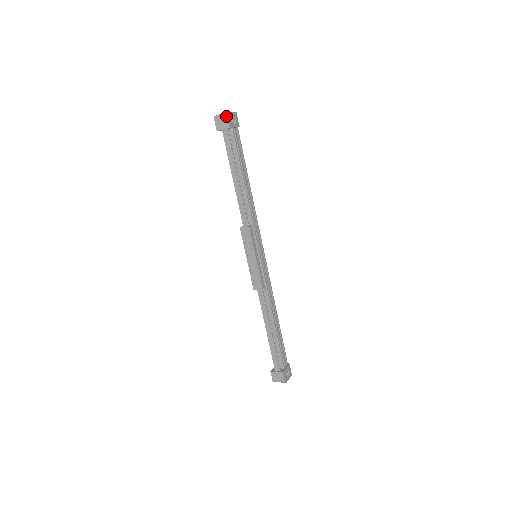
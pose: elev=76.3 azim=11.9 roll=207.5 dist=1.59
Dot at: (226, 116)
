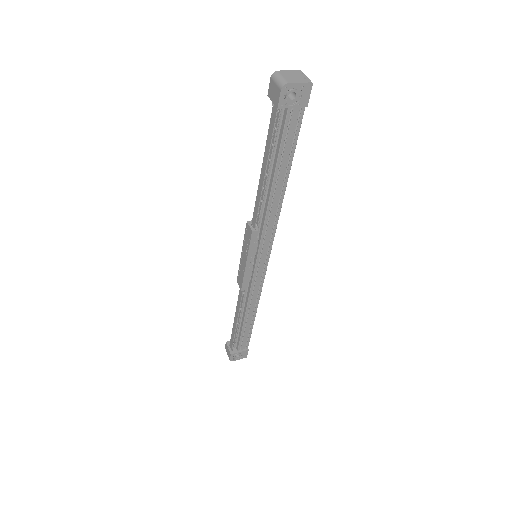
Dot at: (280, 88)
